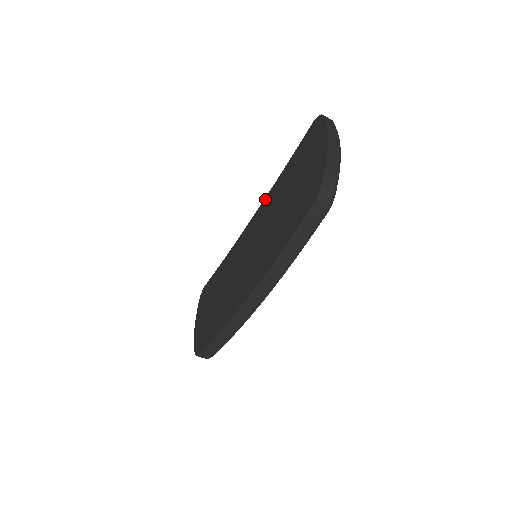
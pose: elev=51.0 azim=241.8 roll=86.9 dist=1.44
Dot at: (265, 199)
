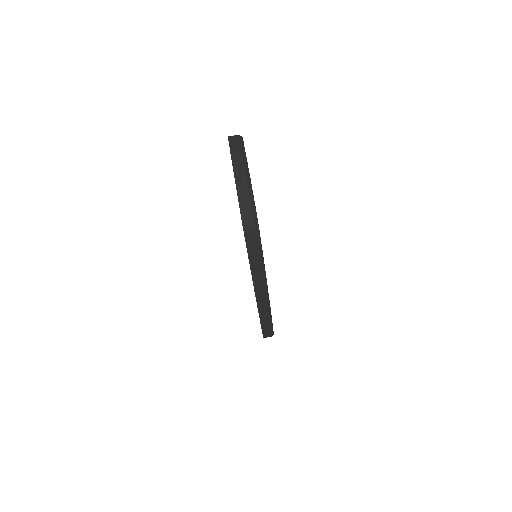
Dot at: occluded
